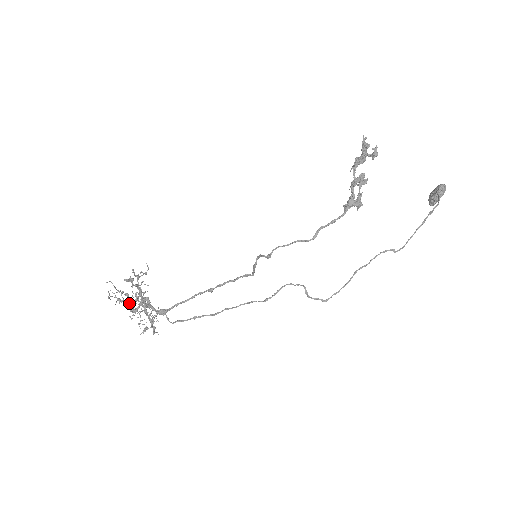
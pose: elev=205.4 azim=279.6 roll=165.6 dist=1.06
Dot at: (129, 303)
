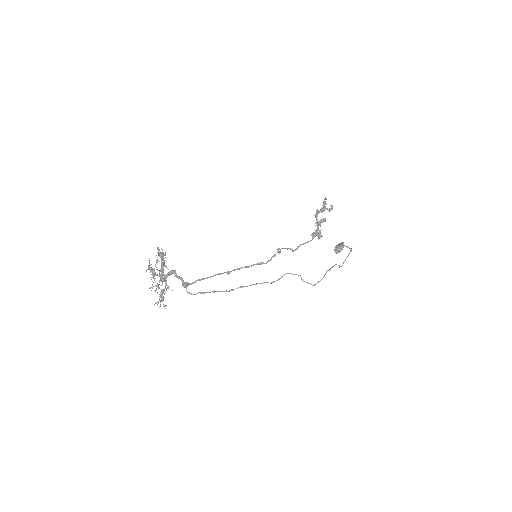
Dot at: (162, 271)
